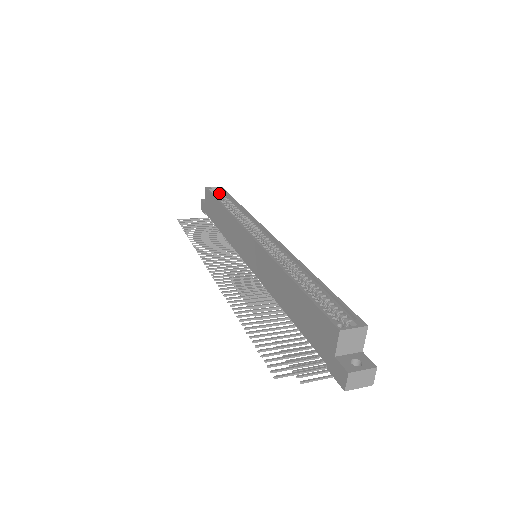
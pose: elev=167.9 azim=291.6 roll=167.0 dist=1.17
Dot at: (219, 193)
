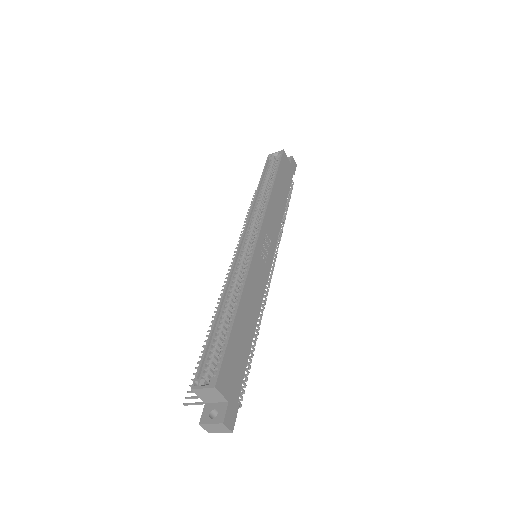
Dot at: (277, 161)
